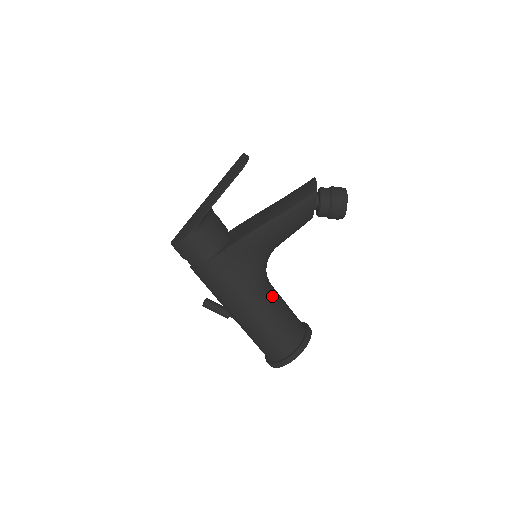
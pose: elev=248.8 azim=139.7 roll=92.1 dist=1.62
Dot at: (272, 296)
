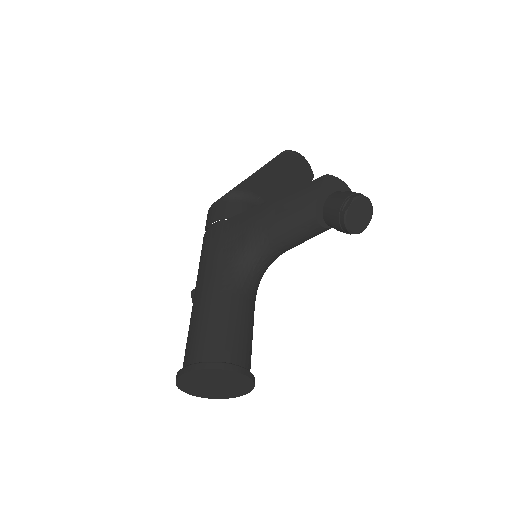
Dot at: (235, 296)
